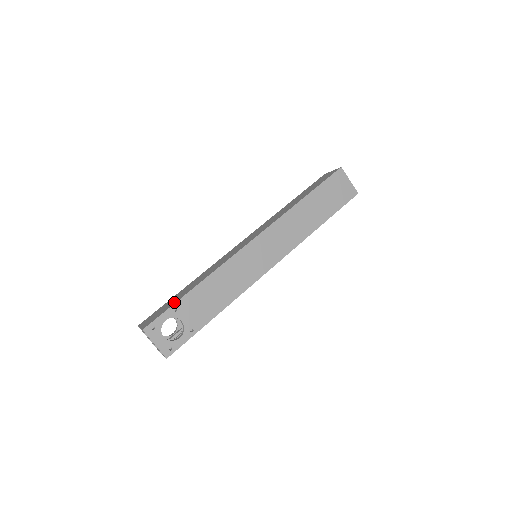
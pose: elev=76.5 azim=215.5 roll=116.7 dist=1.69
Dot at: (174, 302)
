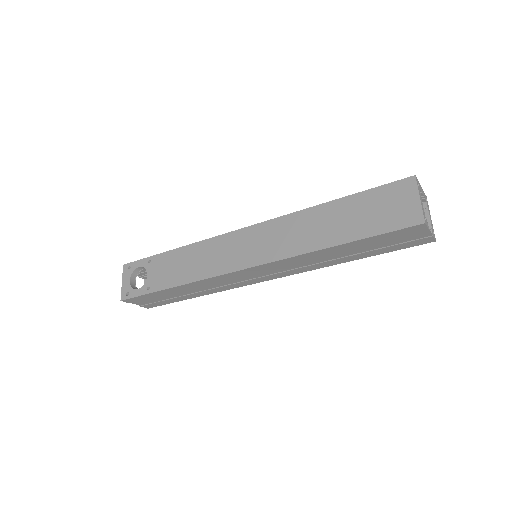
Dot at: occluded
